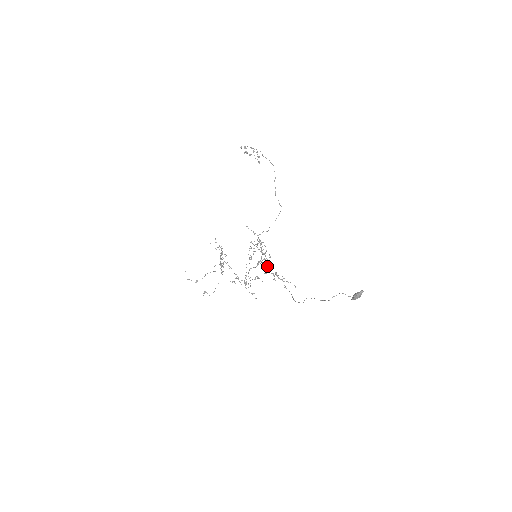
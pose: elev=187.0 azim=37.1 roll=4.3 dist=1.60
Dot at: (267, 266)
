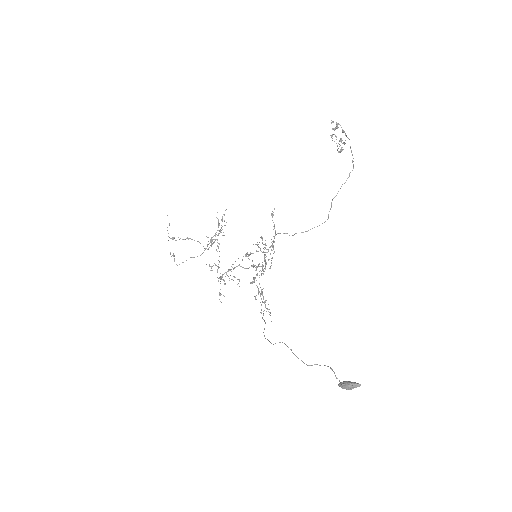
Dot at: occluded
